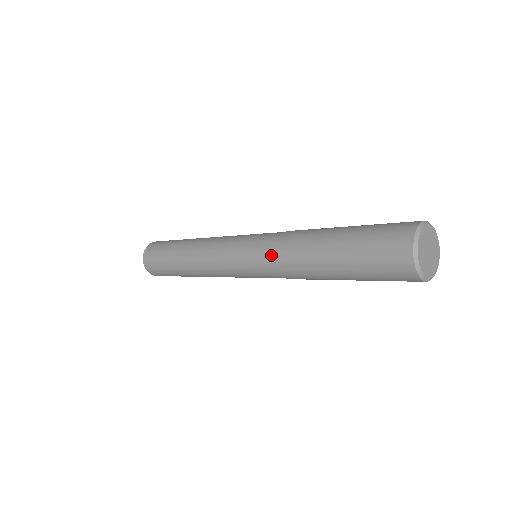
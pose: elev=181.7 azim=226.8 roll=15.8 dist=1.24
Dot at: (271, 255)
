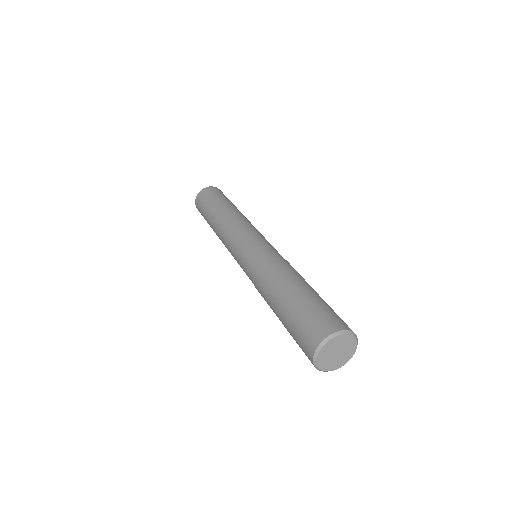
Dot at: (259, 262)
